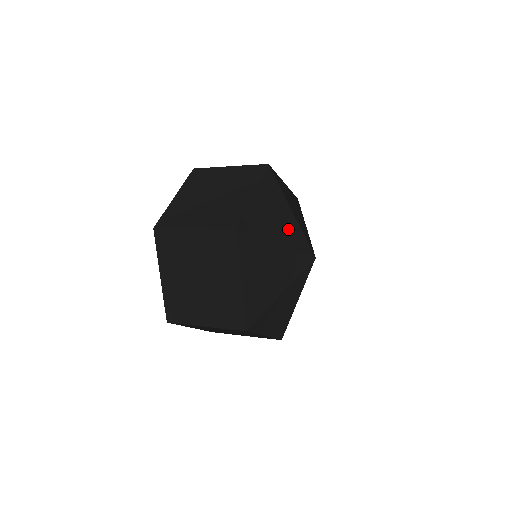
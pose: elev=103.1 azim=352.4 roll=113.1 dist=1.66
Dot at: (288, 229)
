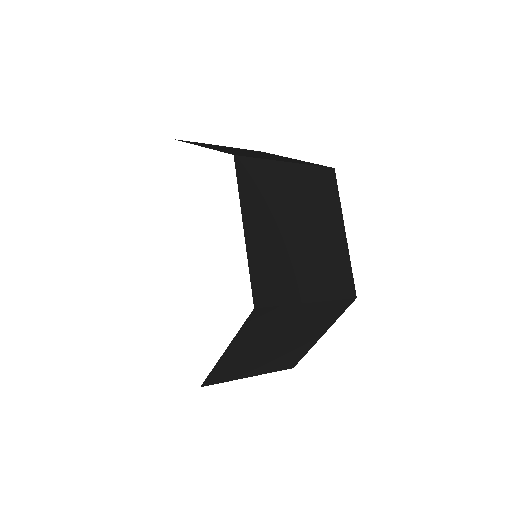
Dot at: occluded
